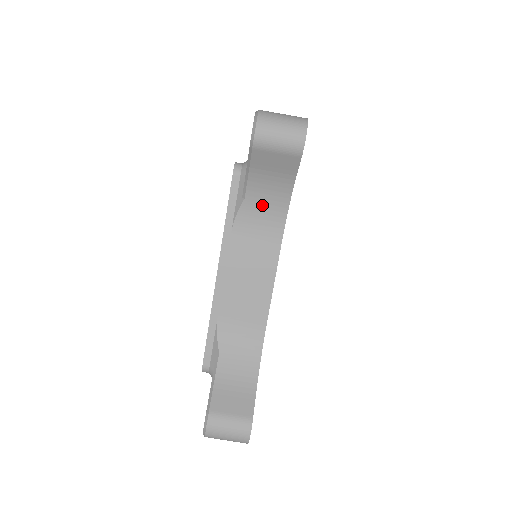
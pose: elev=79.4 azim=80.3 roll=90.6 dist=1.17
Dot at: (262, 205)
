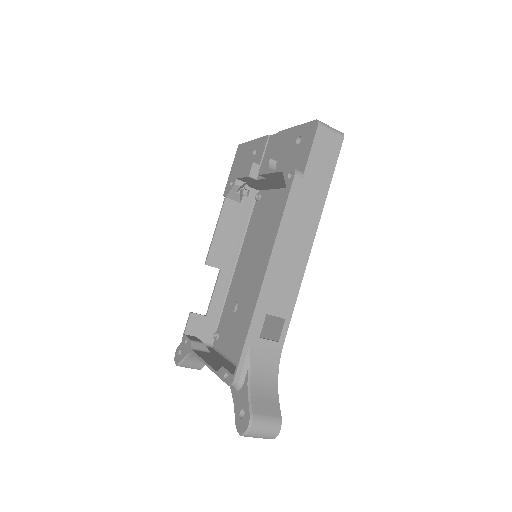
Dot at: occluded
